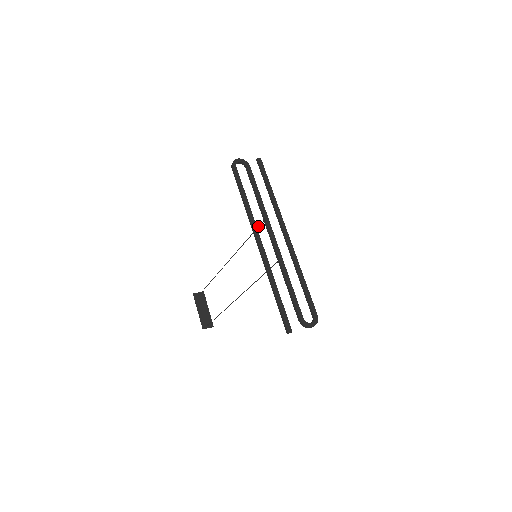
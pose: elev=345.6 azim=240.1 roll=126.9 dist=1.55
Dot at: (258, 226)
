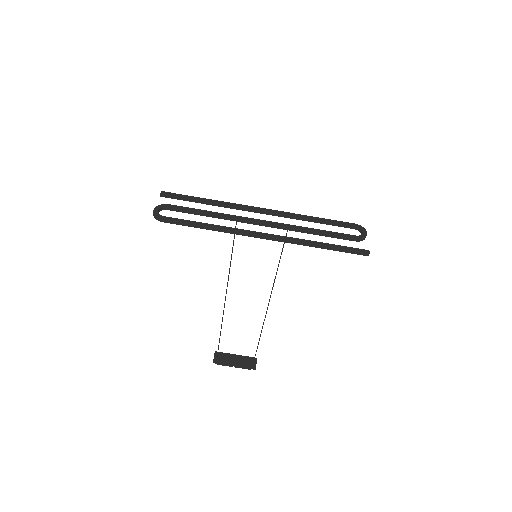
Dot at: occluded
